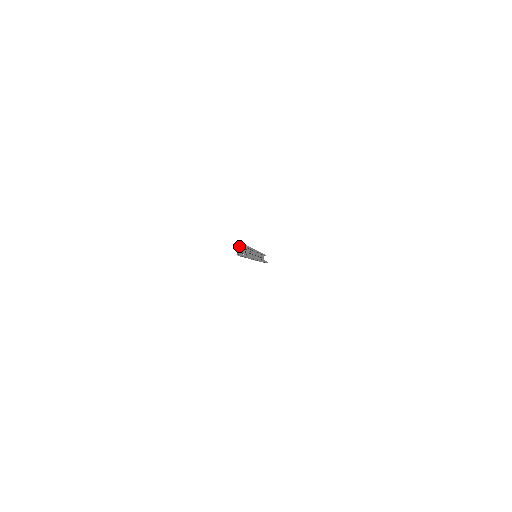
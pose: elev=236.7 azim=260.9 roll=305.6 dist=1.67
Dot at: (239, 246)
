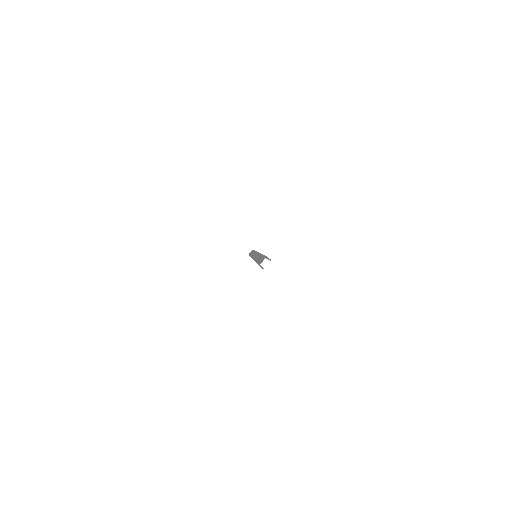
Dot at: (264, 256)
